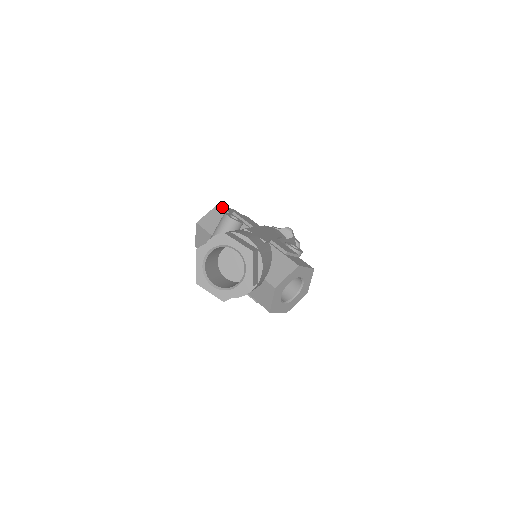
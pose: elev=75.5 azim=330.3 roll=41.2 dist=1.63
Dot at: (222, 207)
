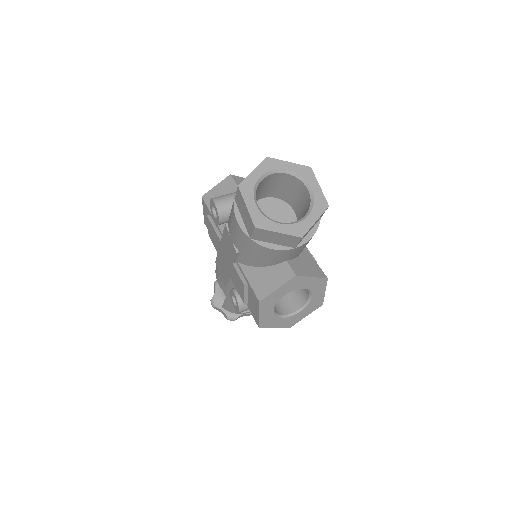
Dot at: occluded
